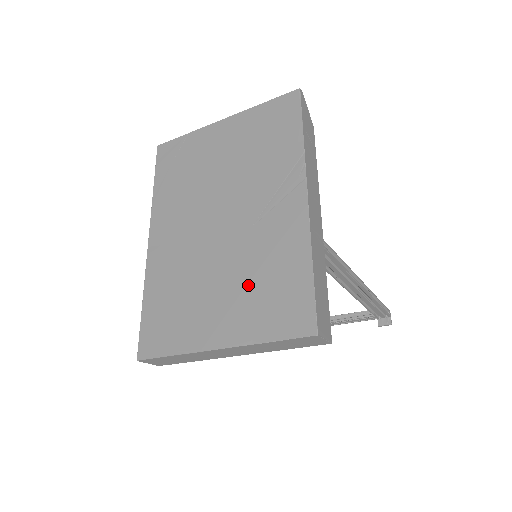
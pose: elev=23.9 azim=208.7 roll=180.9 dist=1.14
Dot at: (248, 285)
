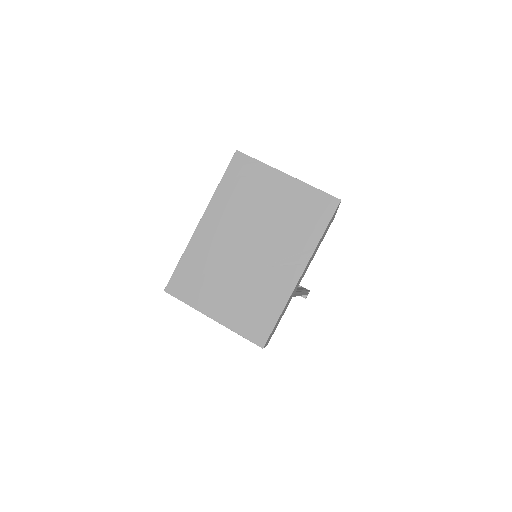
Dot at: (244, 298)
